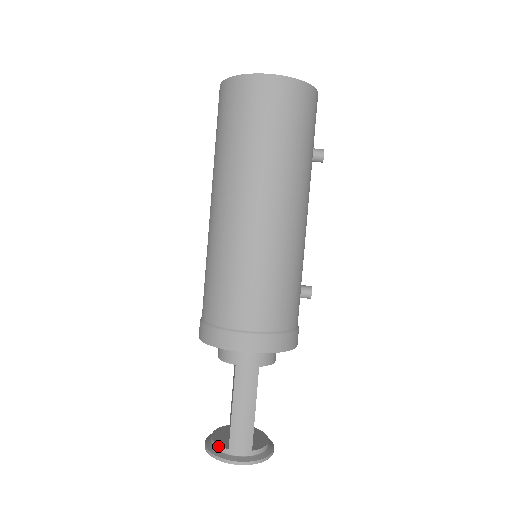
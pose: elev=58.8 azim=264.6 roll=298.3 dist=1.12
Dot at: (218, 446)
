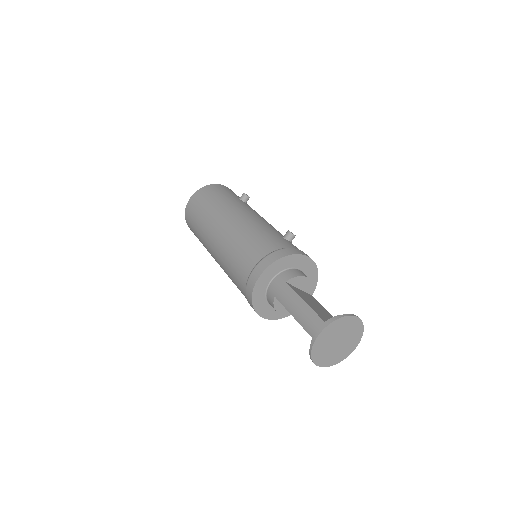
Dot at: occluded
